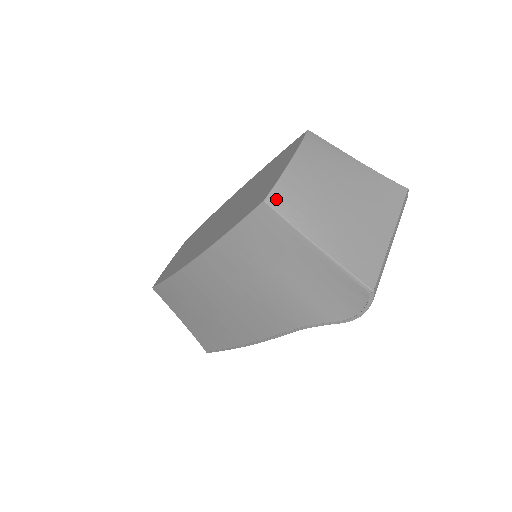
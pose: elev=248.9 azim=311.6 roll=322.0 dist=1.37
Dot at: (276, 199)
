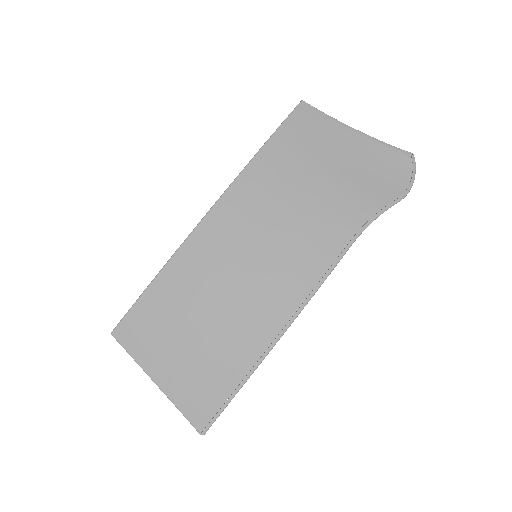
Dot at: occluded
